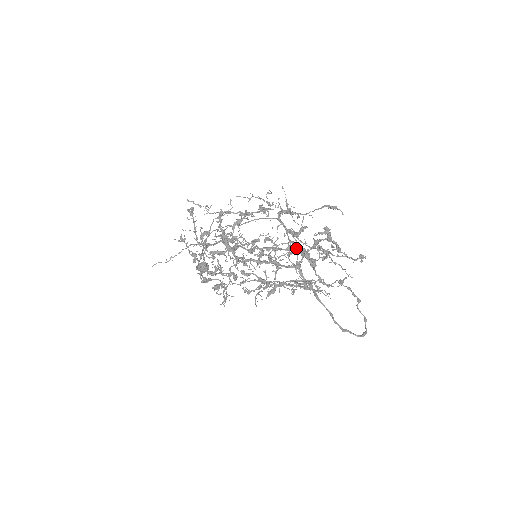
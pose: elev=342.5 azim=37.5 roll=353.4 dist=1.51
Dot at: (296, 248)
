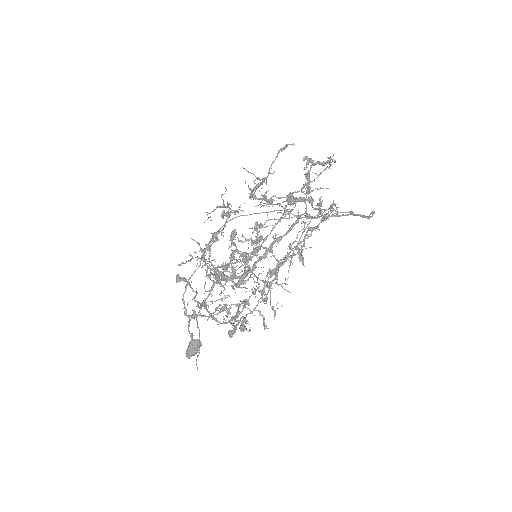
Dot at: (293, 200)
